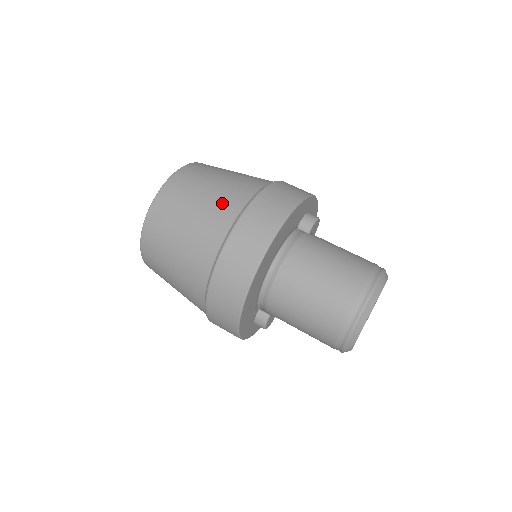
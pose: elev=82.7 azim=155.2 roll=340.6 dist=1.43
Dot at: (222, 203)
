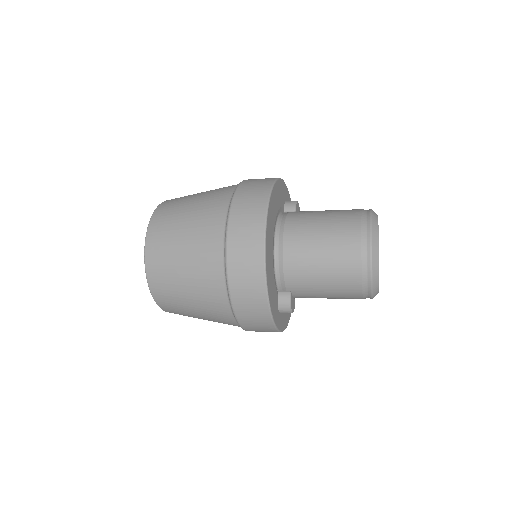
Dot at: (213, 197)
